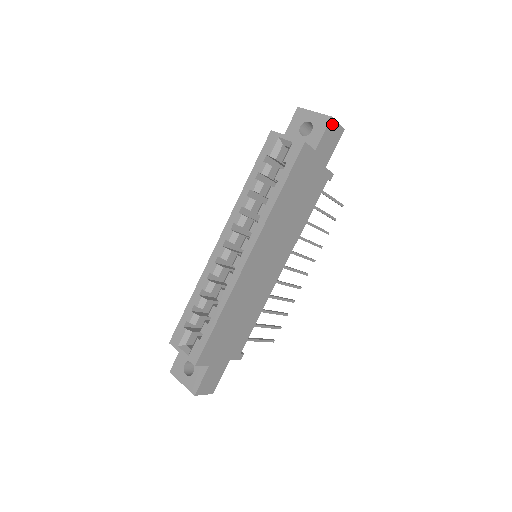
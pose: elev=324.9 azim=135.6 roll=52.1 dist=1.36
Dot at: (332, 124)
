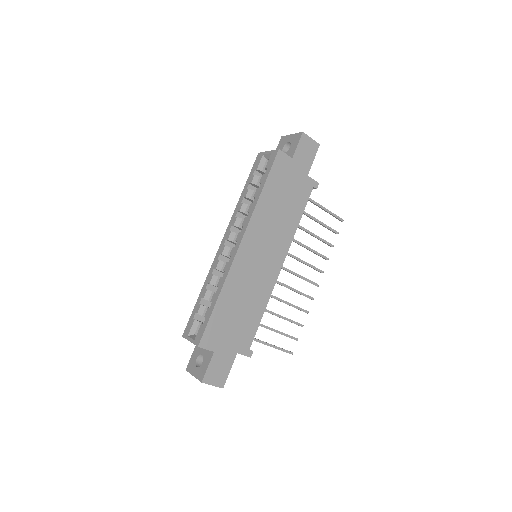
Dot at: (305, 138)
